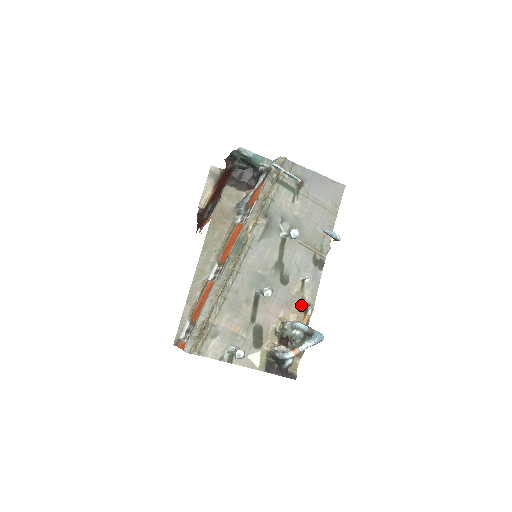
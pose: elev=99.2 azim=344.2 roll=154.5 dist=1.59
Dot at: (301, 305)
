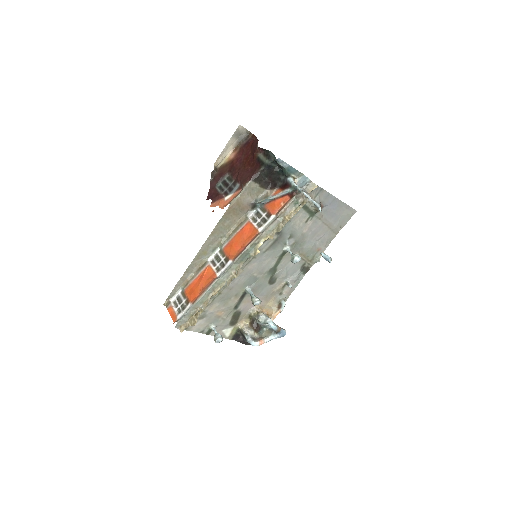
Dot at: (277, 299)
